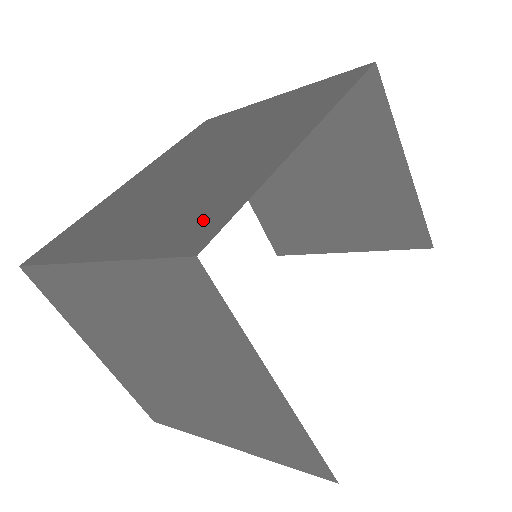
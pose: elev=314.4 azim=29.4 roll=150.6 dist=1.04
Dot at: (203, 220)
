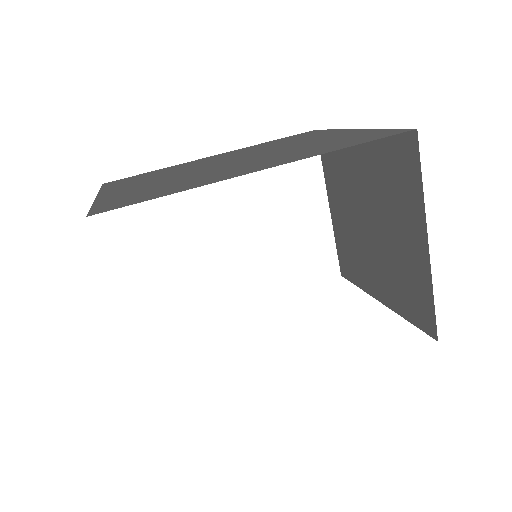
Dot at: (134, 199)
